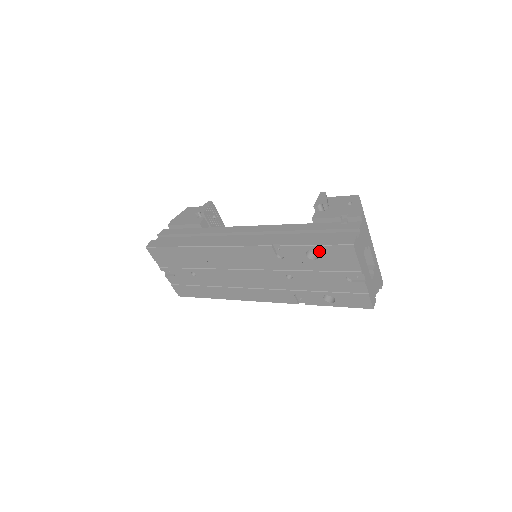
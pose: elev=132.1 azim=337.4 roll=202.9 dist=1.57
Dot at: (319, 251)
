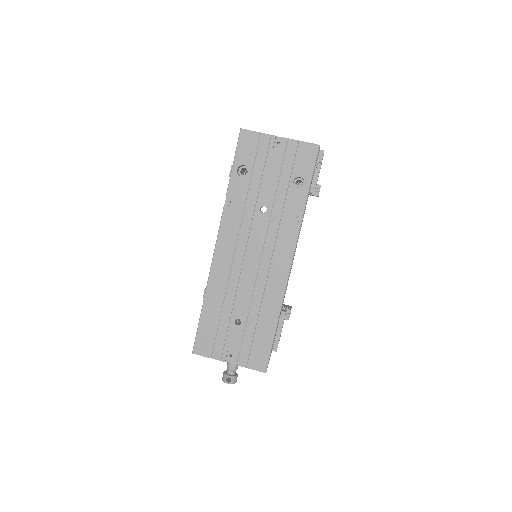
Dot at: (240, 162)
